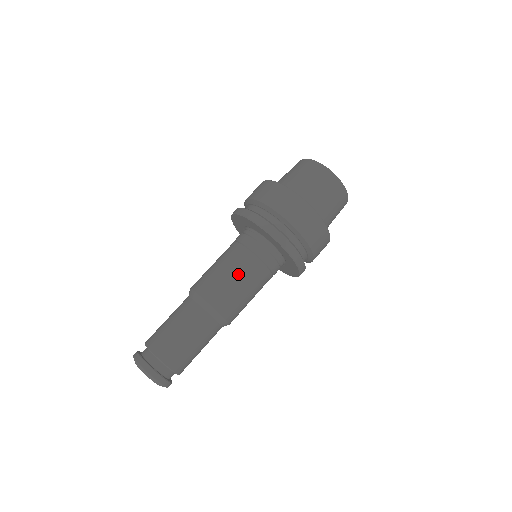
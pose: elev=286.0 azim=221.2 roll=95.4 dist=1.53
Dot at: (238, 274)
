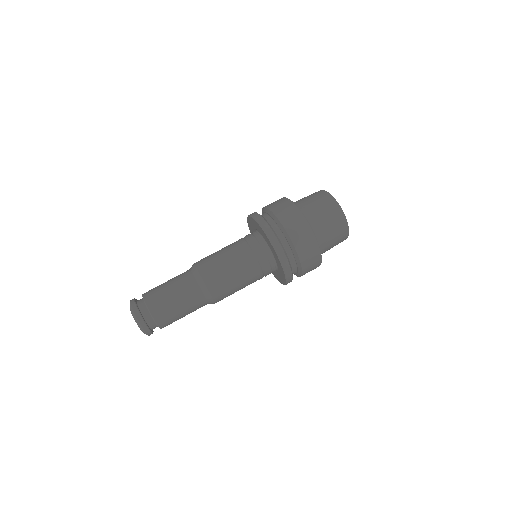
Dot at: (242, 280)
